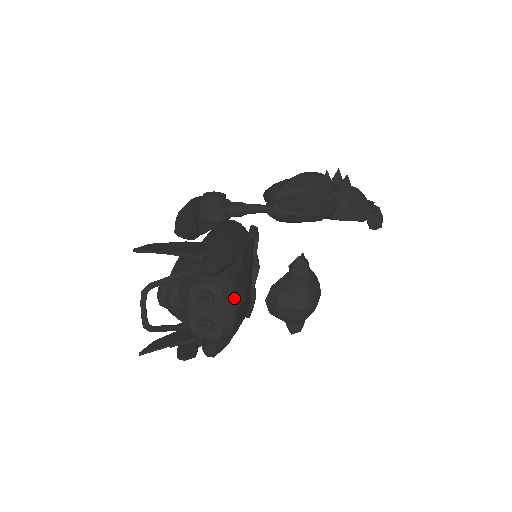
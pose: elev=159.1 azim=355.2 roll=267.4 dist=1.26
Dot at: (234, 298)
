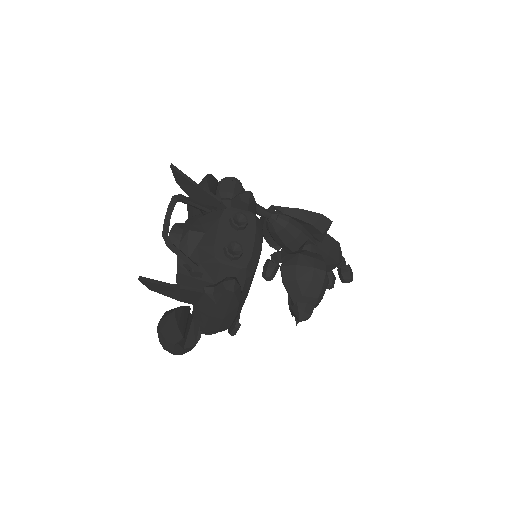
Dot at: (262, 235)
